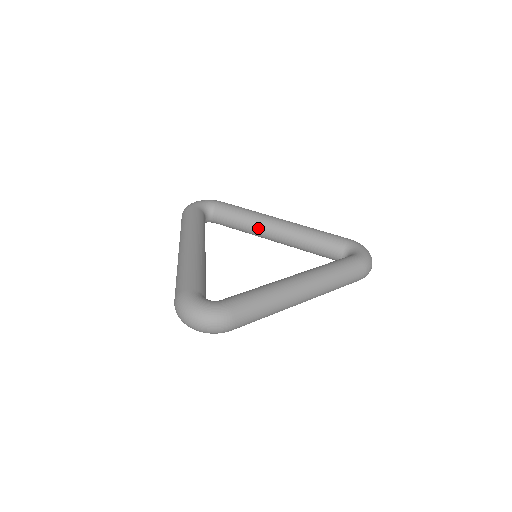
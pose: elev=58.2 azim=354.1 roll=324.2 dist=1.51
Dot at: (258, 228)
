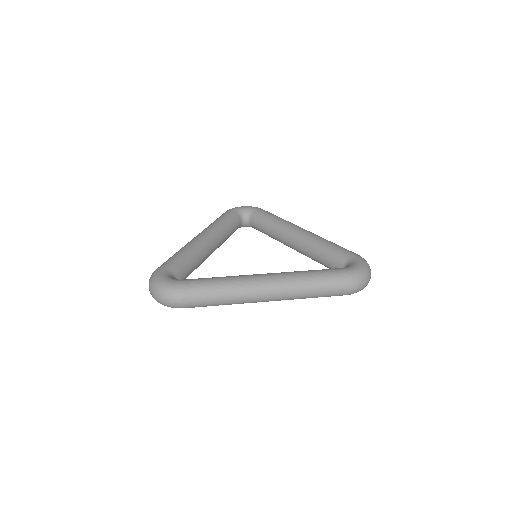
Dot at: (280, 234)
